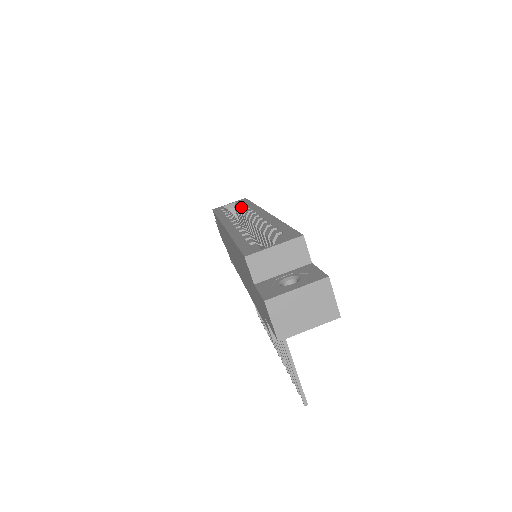
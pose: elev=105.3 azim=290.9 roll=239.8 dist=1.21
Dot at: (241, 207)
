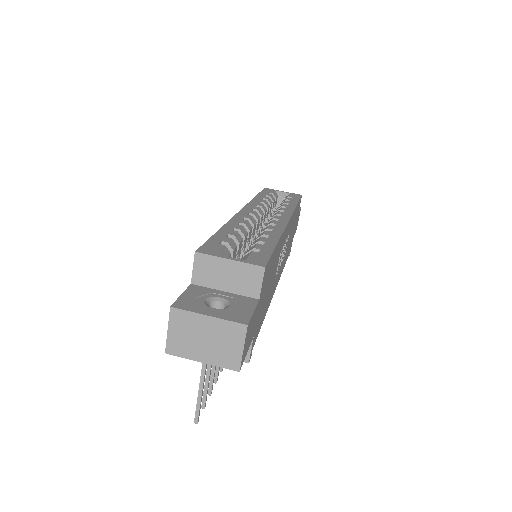
Dot at: (284, 201)
